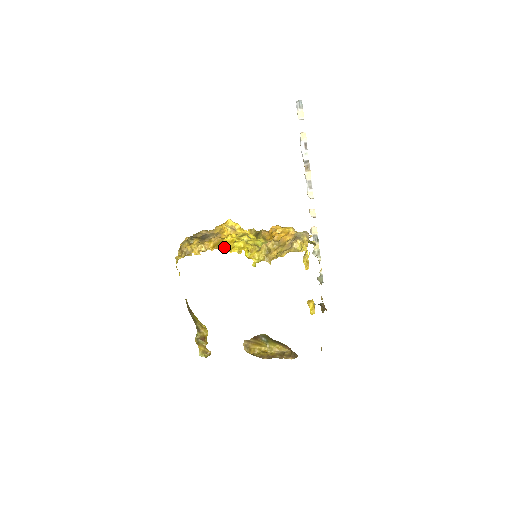
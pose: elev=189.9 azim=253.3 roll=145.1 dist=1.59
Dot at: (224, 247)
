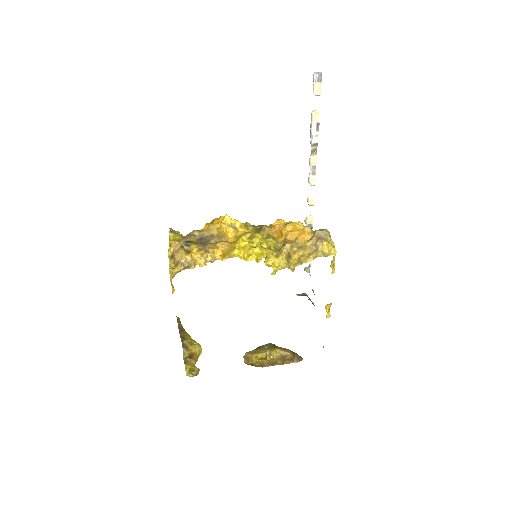
Dot at: (239, 255)
